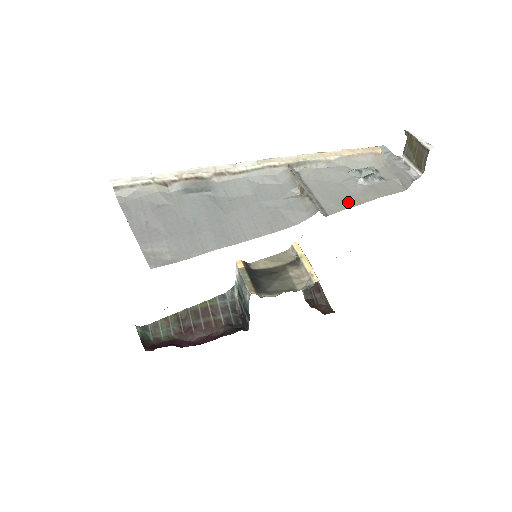
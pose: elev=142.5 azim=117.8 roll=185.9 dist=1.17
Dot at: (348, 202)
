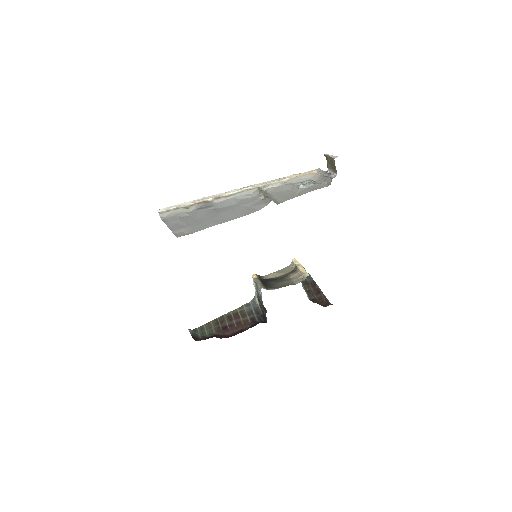
Dot at: (292, 196)
